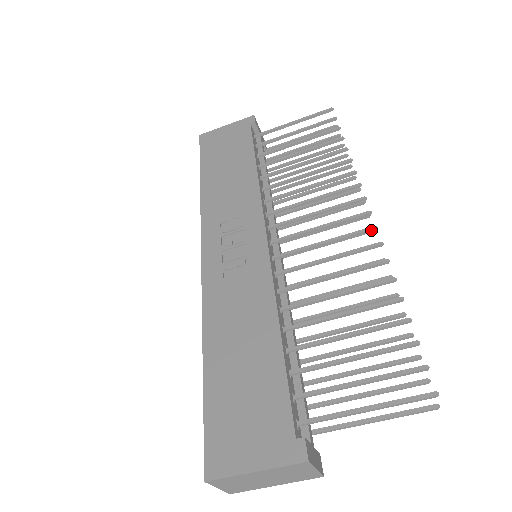
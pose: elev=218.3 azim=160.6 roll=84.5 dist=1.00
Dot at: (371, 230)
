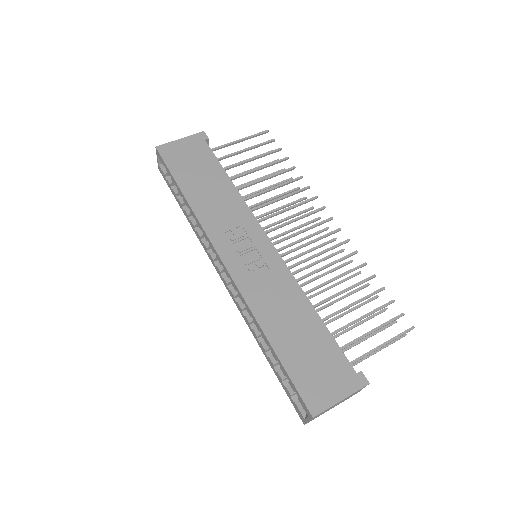
Dot at: (338, 231)
